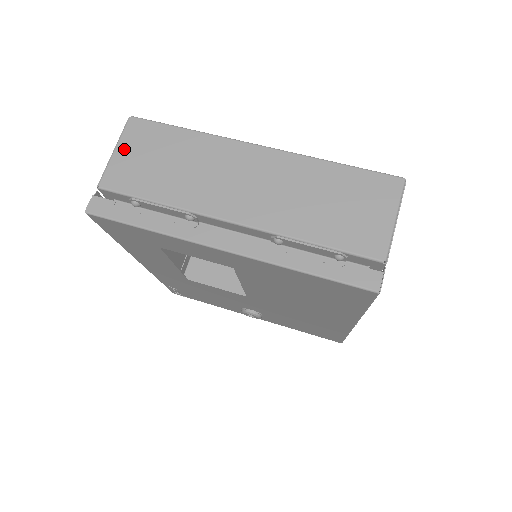
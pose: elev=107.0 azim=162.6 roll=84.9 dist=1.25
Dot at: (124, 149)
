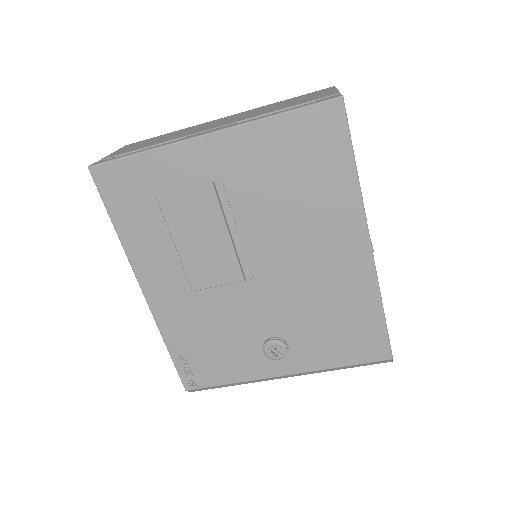
Dot at: (121, 149)
